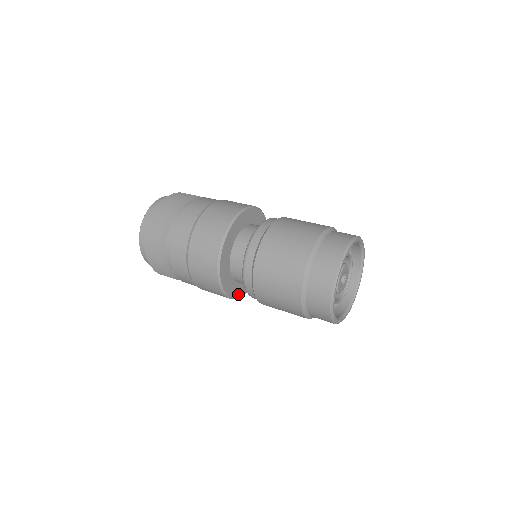
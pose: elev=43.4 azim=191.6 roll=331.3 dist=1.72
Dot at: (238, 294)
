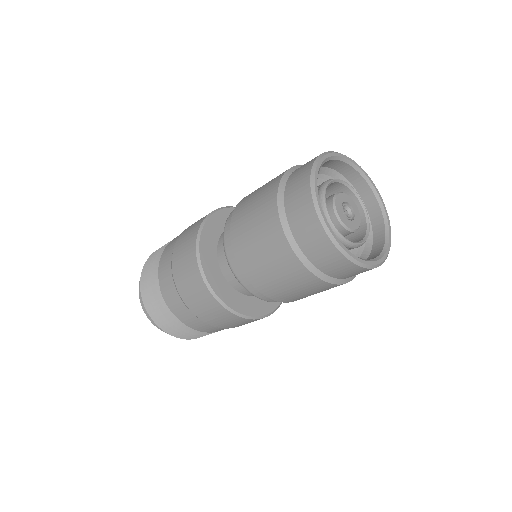
Dot at: (251, 312)
